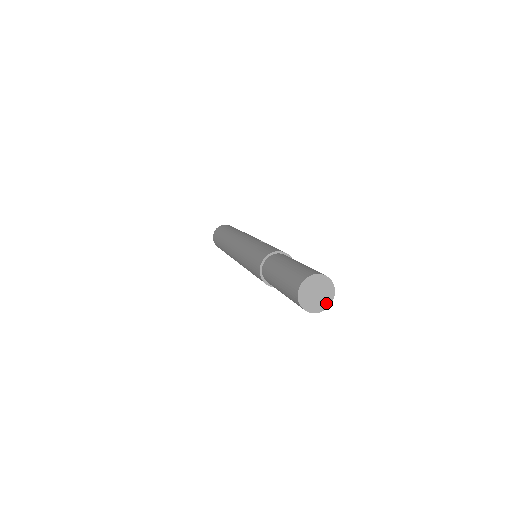
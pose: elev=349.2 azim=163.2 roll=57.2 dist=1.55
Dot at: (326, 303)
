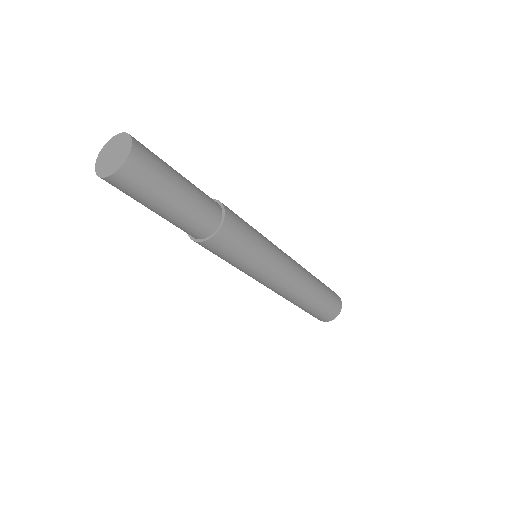
Dot at: (127, 148)
